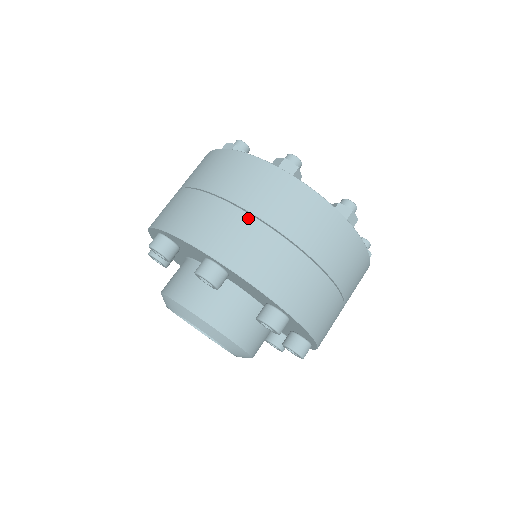
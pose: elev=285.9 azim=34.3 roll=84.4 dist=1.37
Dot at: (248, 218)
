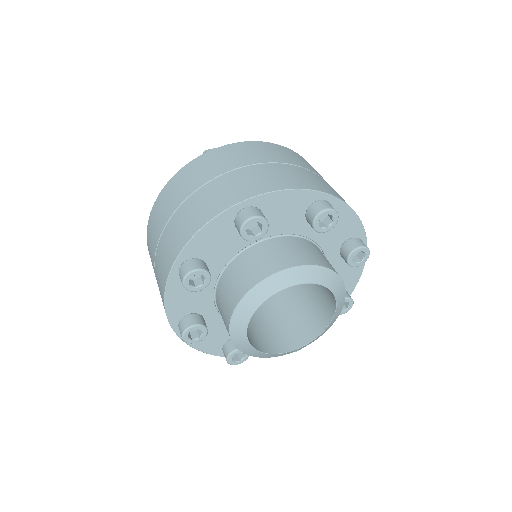
Dot at: (309, 171)
